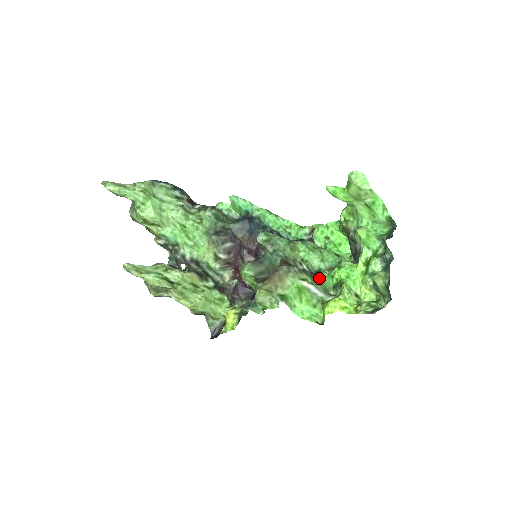
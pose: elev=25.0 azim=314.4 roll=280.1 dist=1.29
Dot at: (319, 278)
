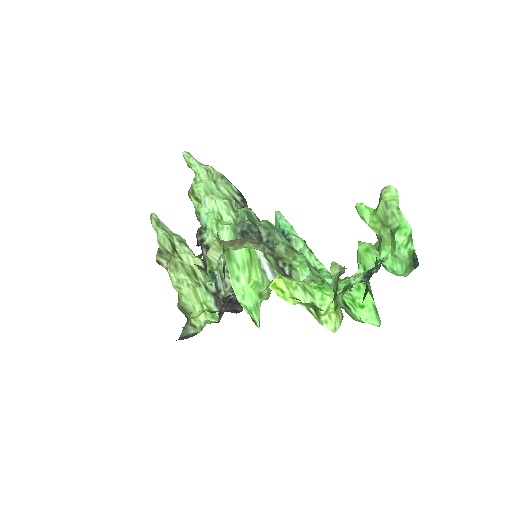
Dot at: (289, 278)
